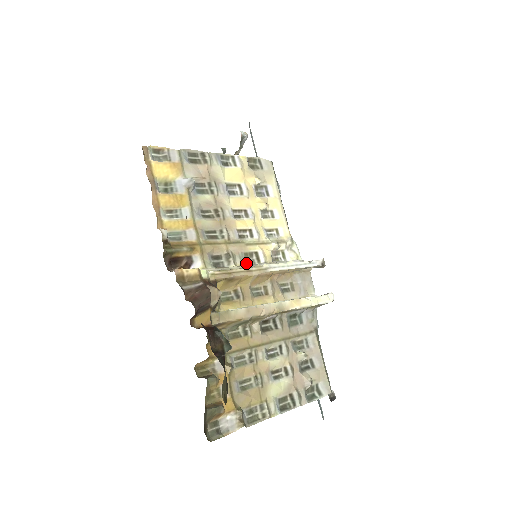
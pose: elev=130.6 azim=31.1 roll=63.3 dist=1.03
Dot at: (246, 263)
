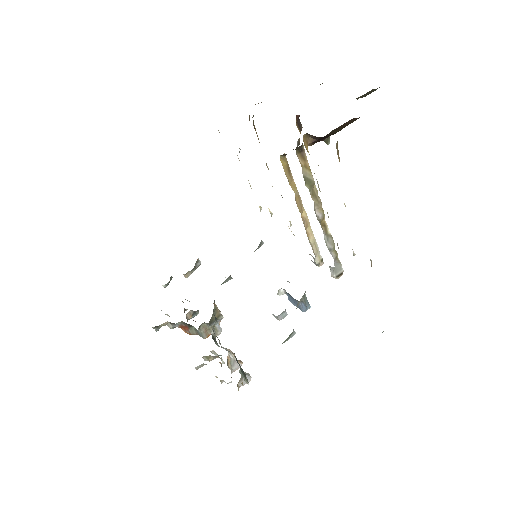
Dot at: (282, 197)
